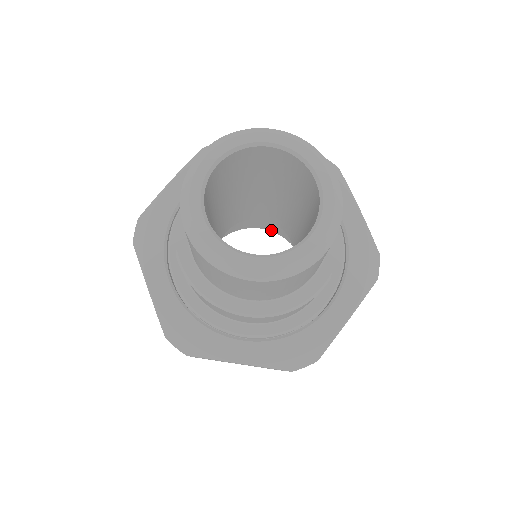
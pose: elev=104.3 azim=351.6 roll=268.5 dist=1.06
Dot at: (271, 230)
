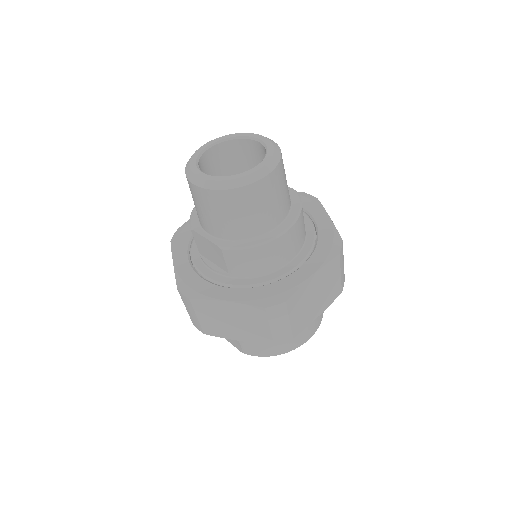
Dot at: occluded
